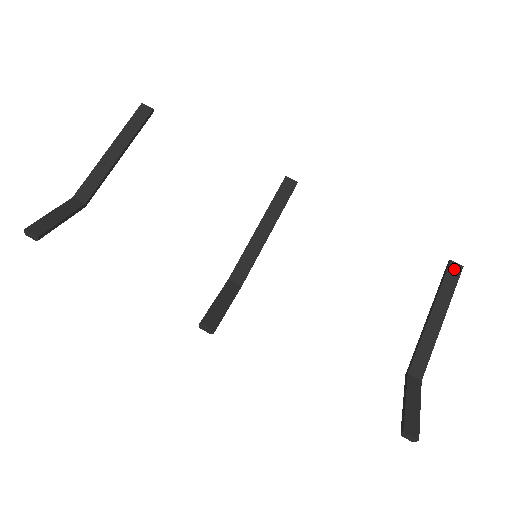
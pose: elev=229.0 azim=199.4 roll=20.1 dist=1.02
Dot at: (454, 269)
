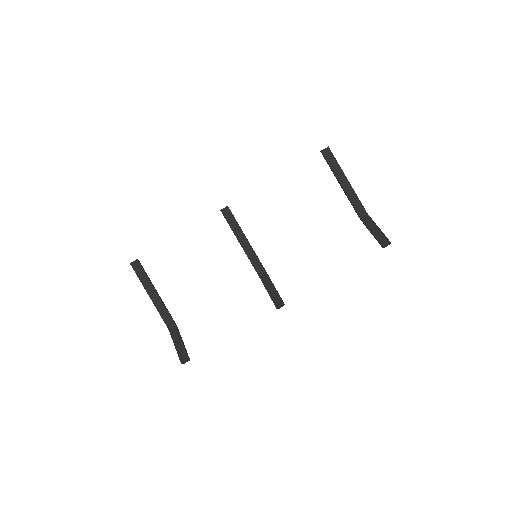
Dot at: (327, 153)
